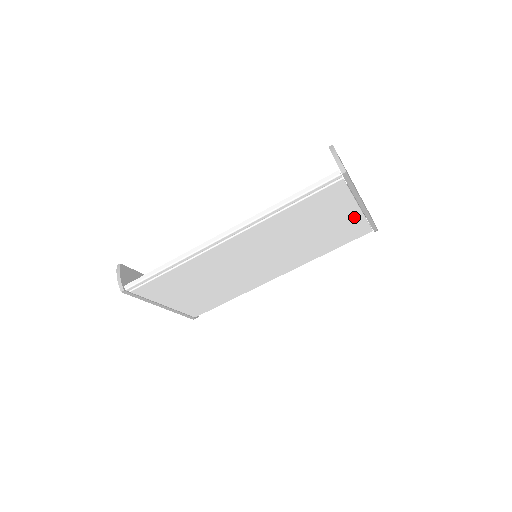
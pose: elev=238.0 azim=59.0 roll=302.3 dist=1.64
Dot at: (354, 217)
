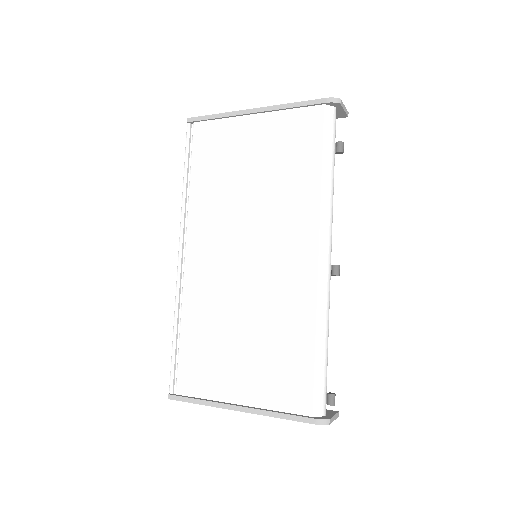
Dot at: (268, 123)
